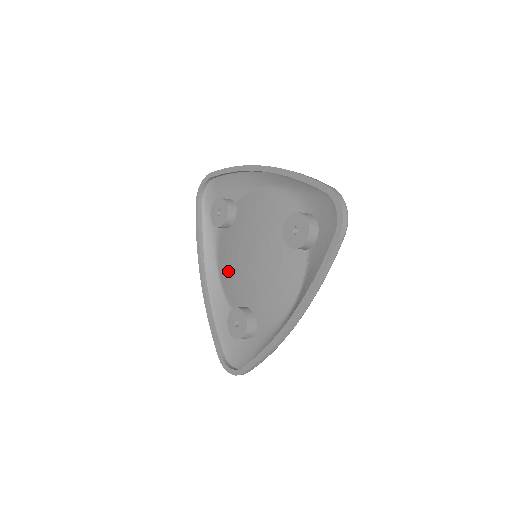
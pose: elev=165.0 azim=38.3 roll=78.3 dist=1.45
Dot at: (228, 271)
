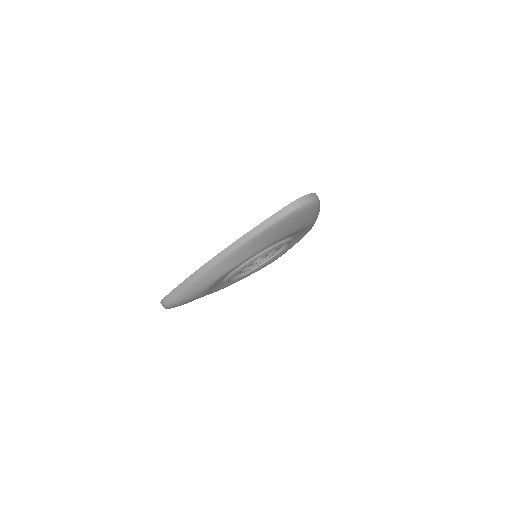
Dot at: occluded
